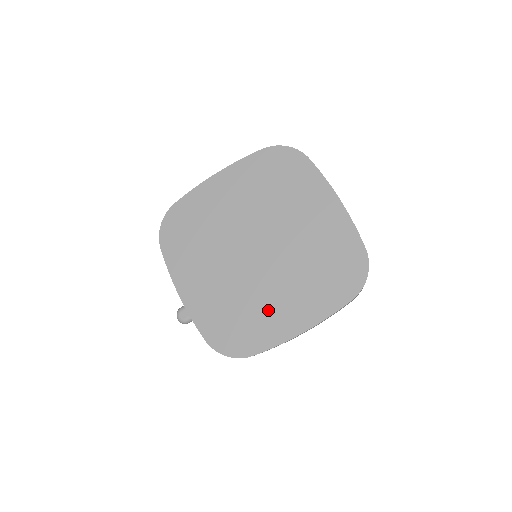
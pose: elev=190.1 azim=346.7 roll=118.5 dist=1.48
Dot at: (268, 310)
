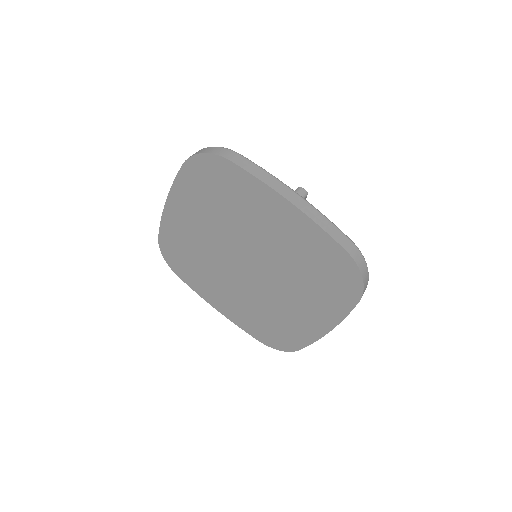
Dot at: (289, 316)
